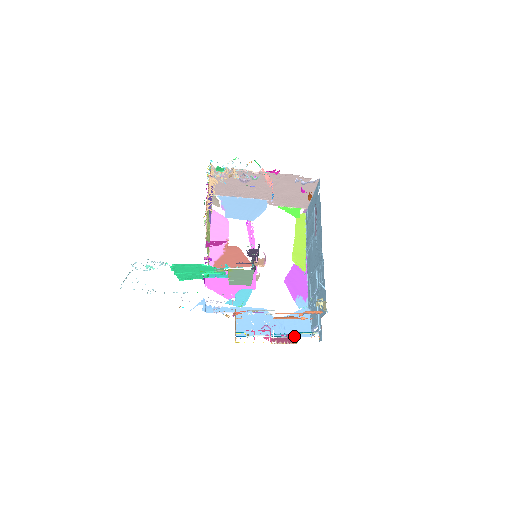
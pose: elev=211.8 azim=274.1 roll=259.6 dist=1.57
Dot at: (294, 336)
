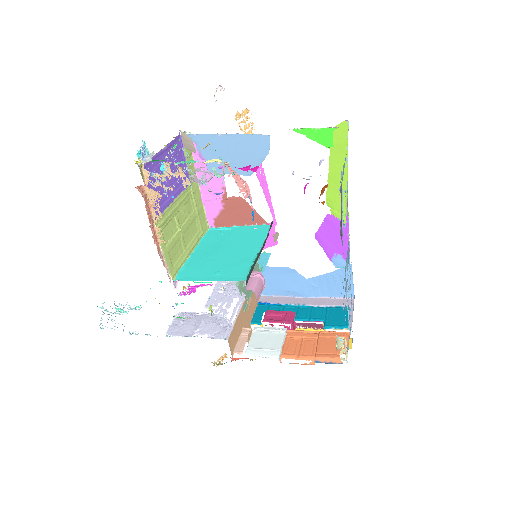
Dot at: (328, 306)
